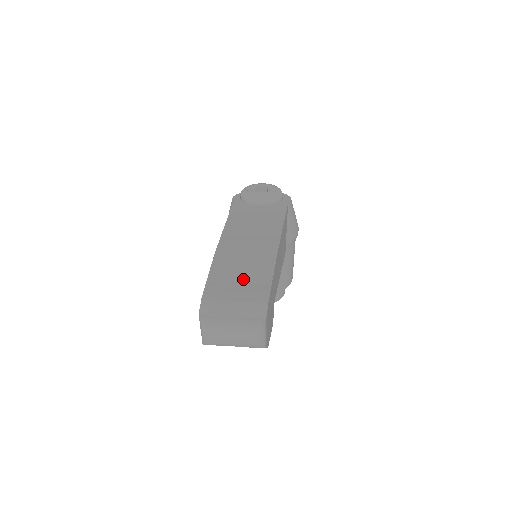
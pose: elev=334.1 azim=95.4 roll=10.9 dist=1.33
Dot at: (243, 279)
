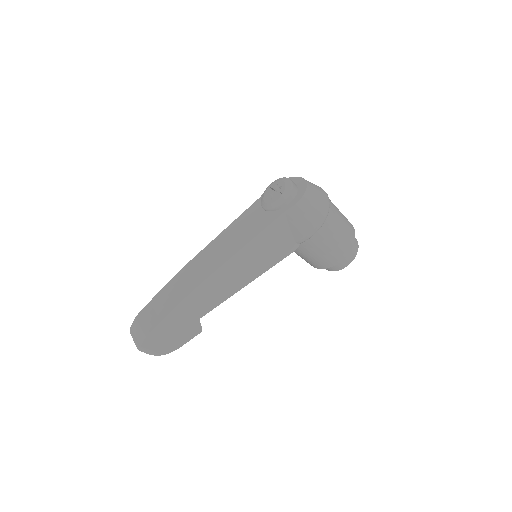
Dot at: (158, 310)
